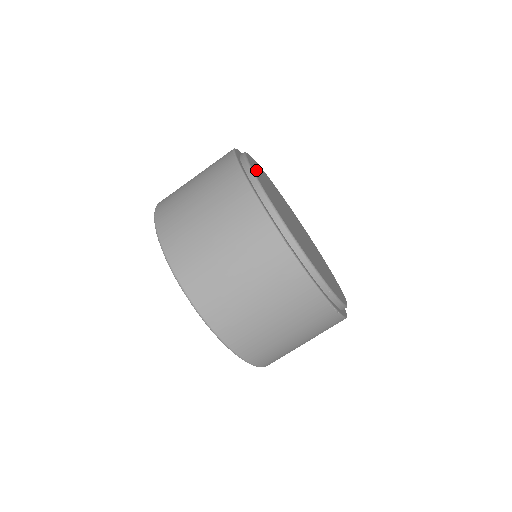
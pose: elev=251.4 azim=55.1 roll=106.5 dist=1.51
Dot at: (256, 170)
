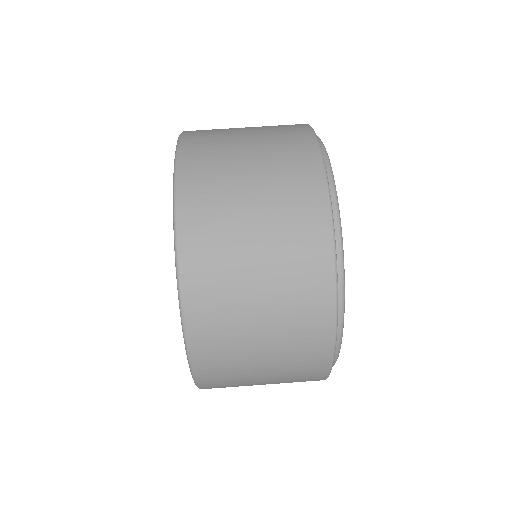
Dot at: occluded
